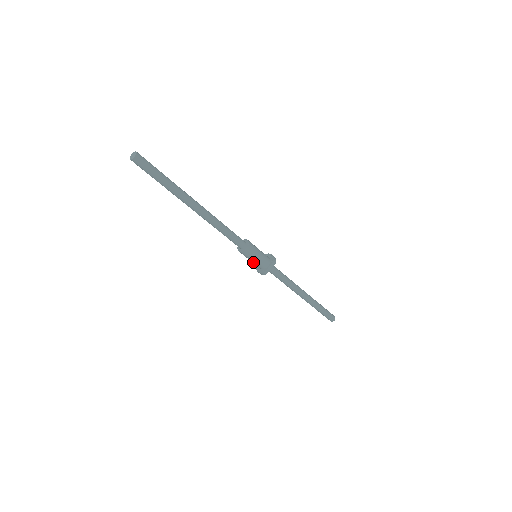
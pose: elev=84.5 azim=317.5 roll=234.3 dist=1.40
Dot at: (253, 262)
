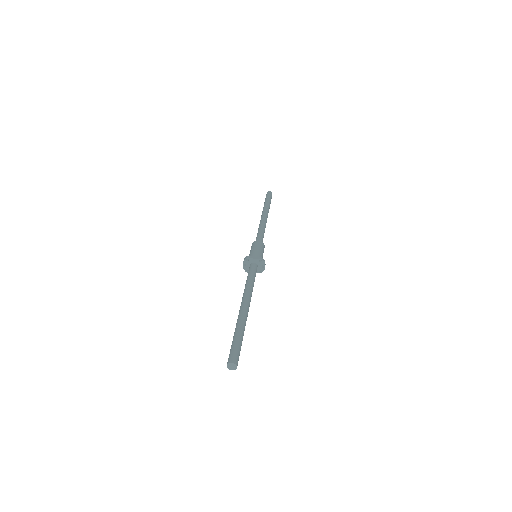
Dot at: (250, 253)
